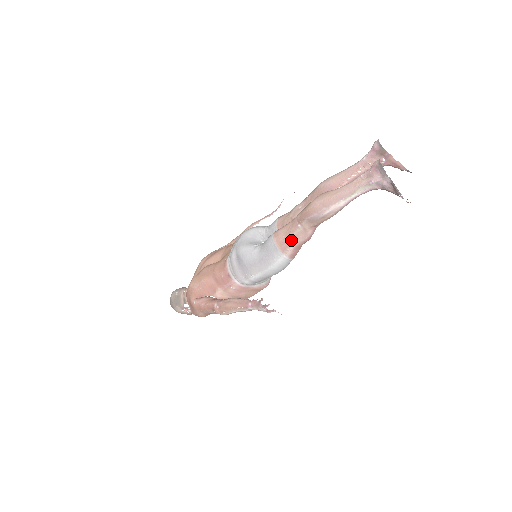
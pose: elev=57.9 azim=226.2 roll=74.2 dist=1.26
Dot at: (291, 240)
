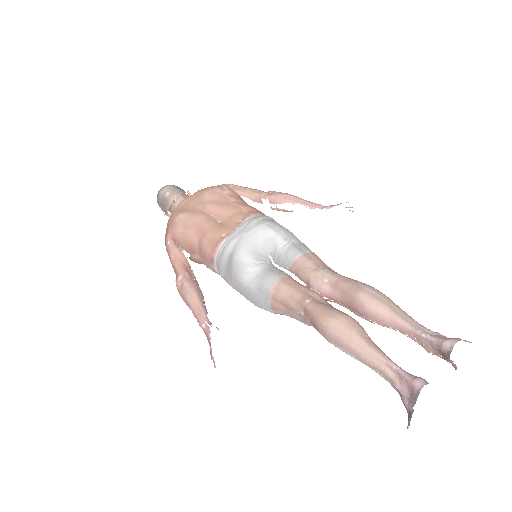
Dot at: (286, 310)
